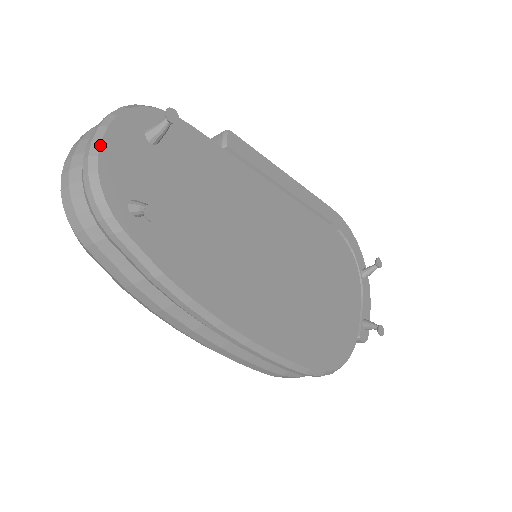
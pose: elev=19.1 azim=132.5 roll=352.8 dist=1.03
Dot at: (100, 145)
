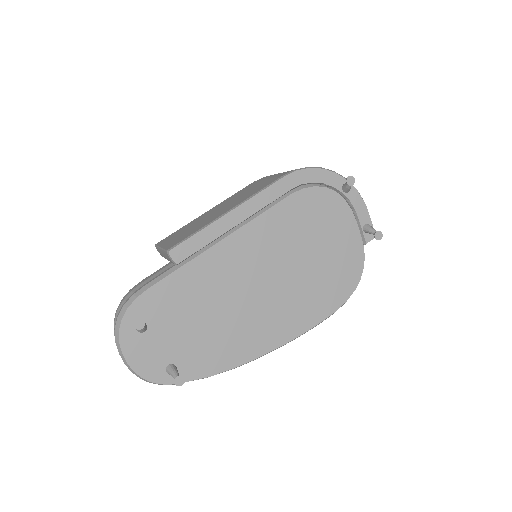
Dot at: (130, 367)
